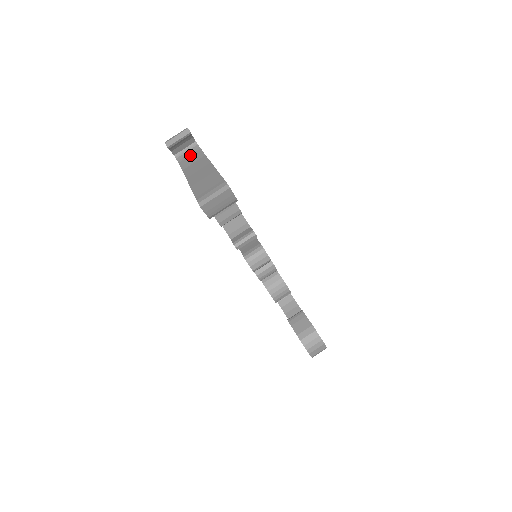
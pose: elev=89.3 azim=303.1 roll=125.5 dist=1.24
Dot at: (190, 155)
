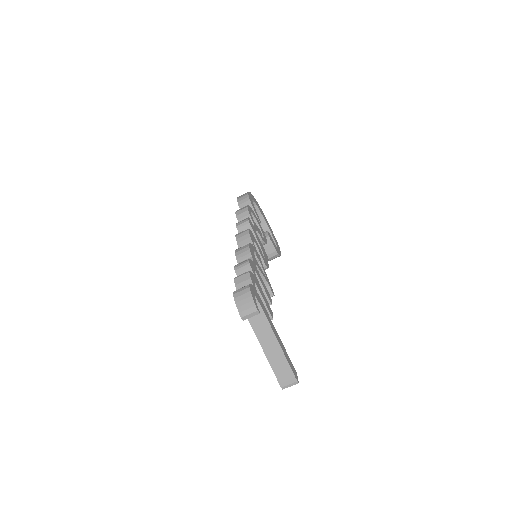
Dot at: occluded
